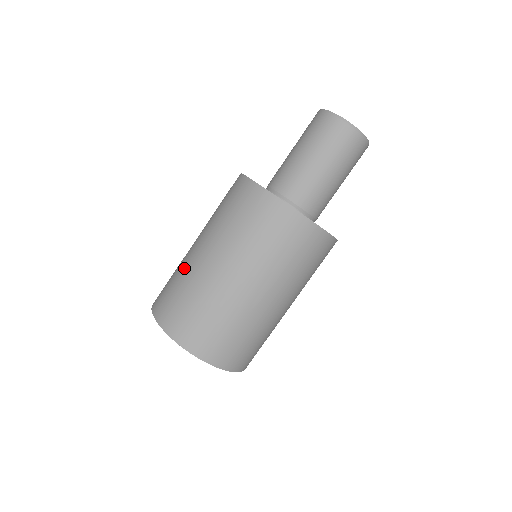
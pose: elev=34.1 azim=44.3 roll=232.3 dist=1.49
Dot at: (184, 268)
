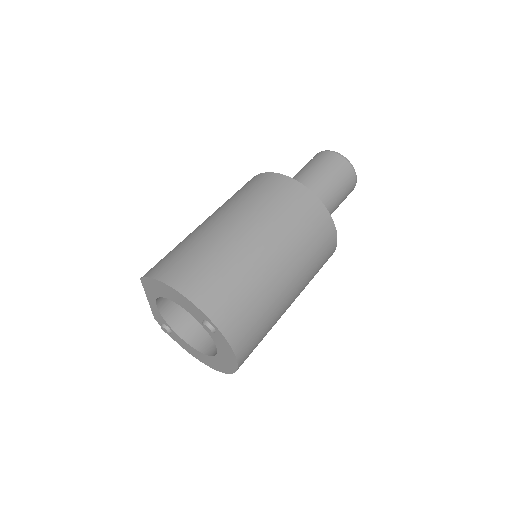
Dot at: (220, 244)
